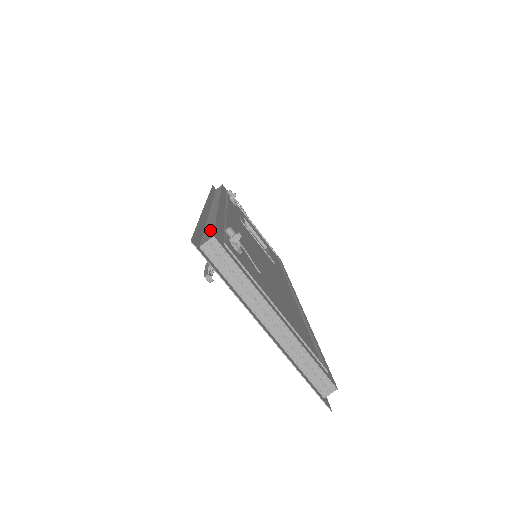
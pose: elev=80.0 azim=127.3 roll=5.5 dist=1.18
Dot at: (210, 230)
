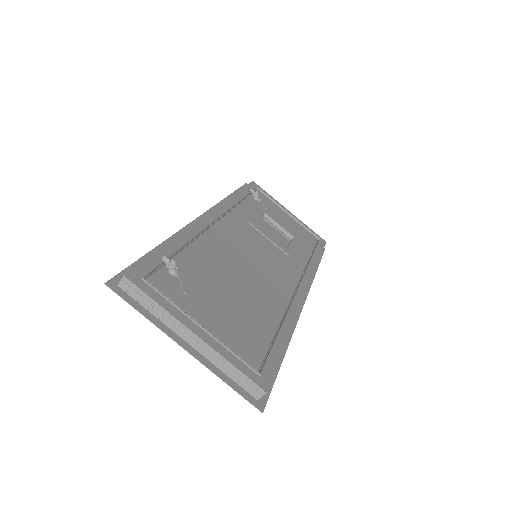
Dot at: (142, 263)
